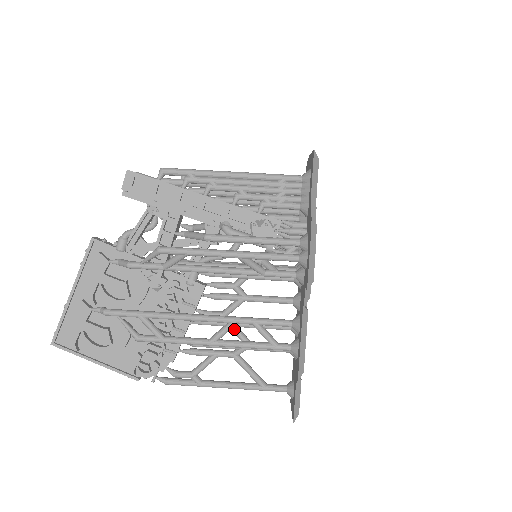
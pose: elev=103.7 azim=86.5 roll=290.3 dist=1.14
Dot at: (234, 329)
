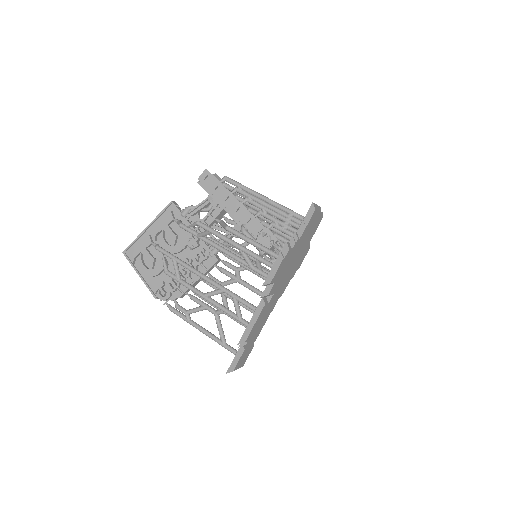
Dot at: (223, 296)
